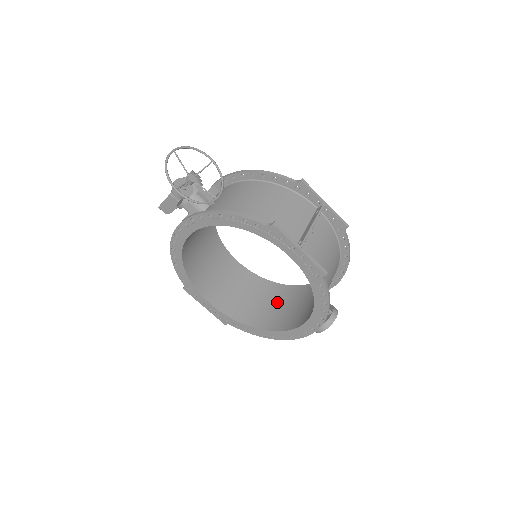
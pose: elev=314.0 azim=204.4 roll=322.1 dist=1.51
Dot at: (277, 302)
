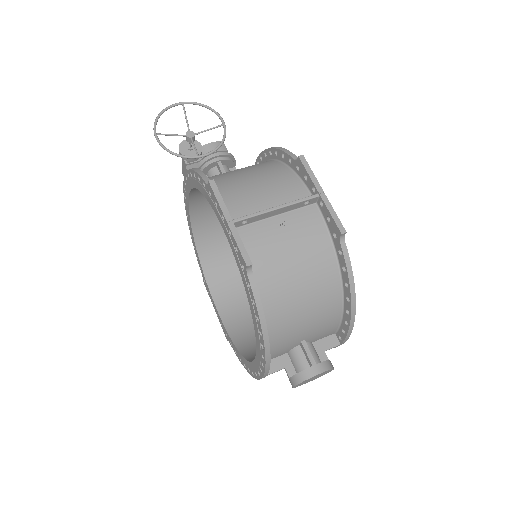
Dot at: occluded
